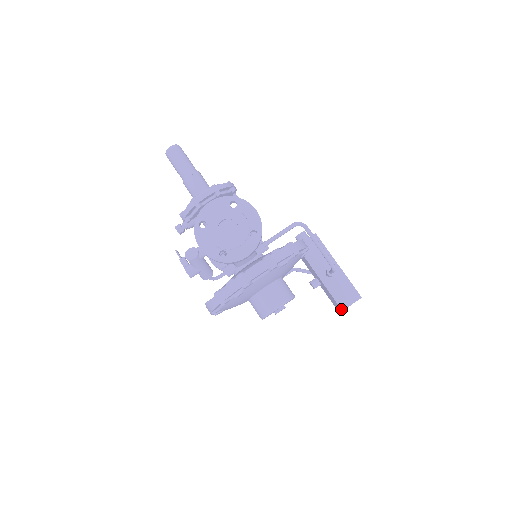
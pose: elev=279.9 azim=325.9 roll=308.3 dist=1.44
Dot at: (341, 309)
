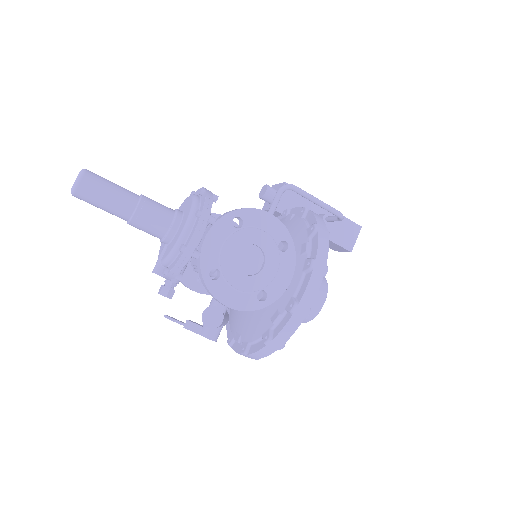
Dot at: (349, 251)
